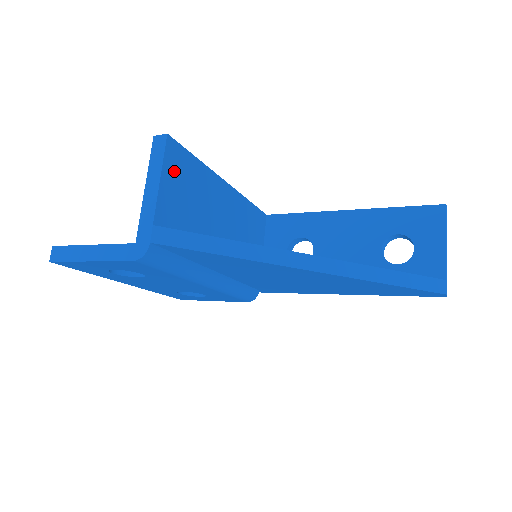
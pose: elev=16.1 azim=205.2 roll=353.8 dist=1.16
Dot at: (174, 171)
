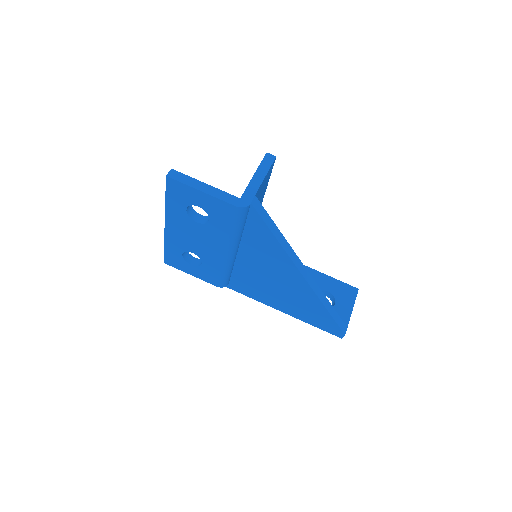
Dot at: (267, 177)
